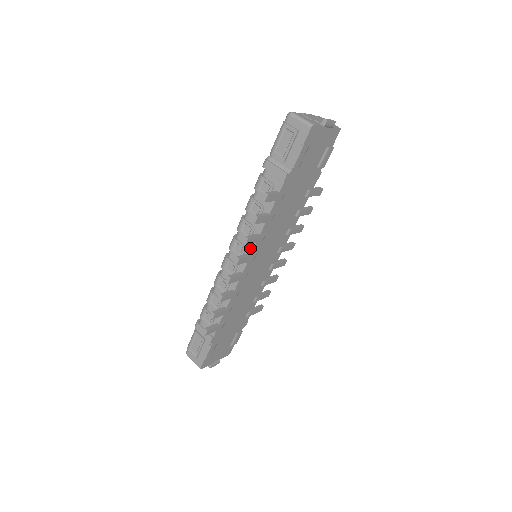
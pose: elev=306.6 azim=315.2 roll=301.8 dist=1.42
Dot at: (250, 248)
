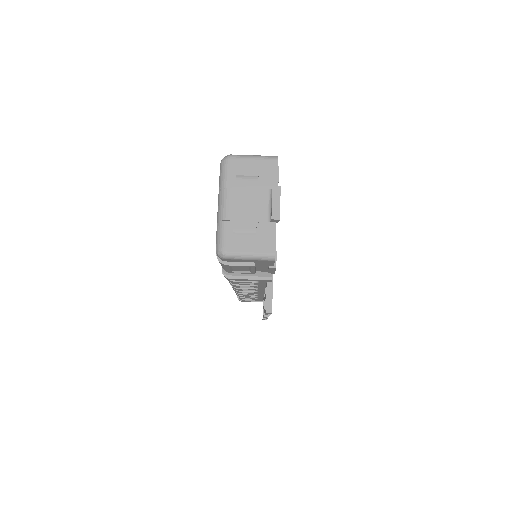
Dot at: occluded
